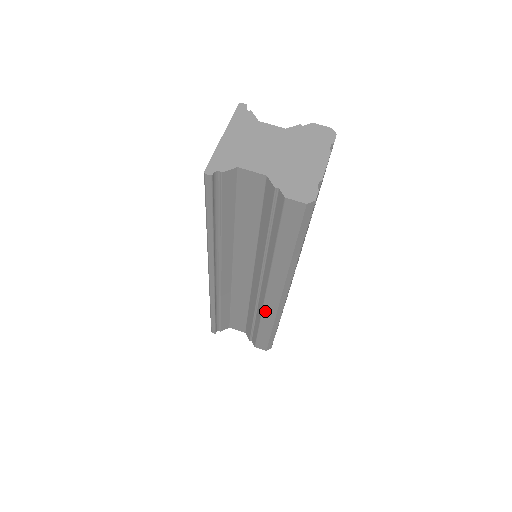
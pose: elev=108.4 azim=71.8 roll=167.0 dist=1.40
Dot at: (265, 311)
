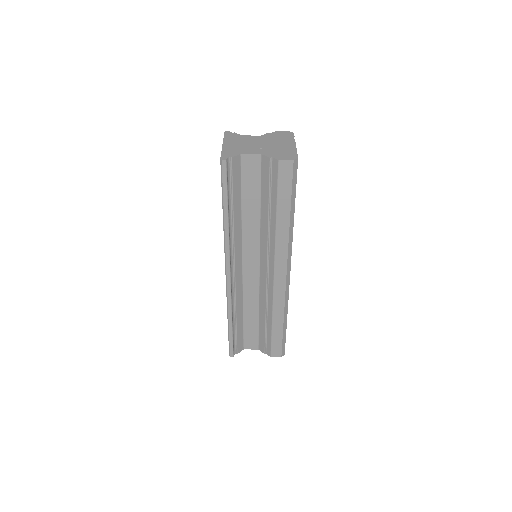
Dot at: (275, 298)
